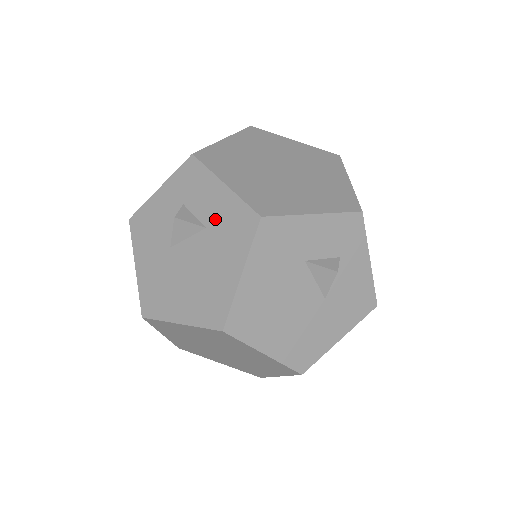
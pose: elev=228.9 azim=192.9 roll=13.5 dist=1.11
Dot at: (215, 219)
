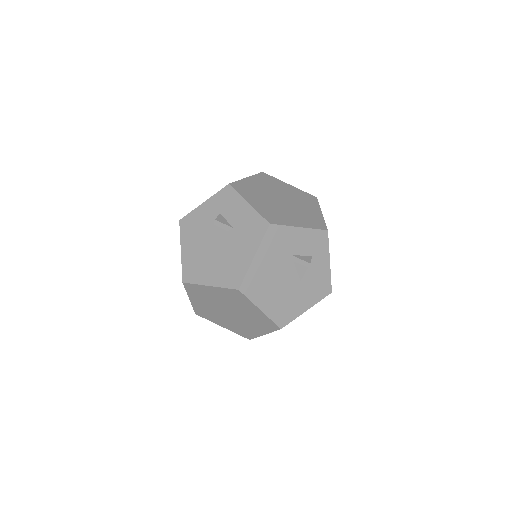
Dot at: (240, 223)
